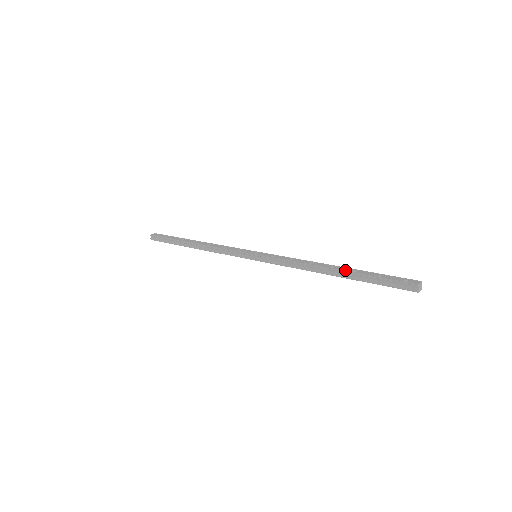
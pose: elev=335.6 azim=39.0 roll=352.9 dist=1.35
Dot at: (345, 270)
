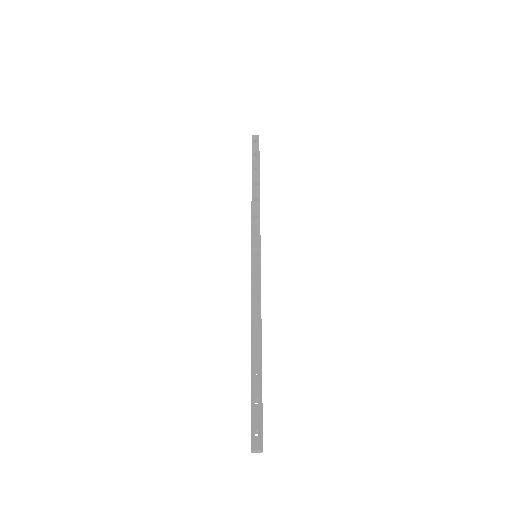
Dot at: (254, 361)
